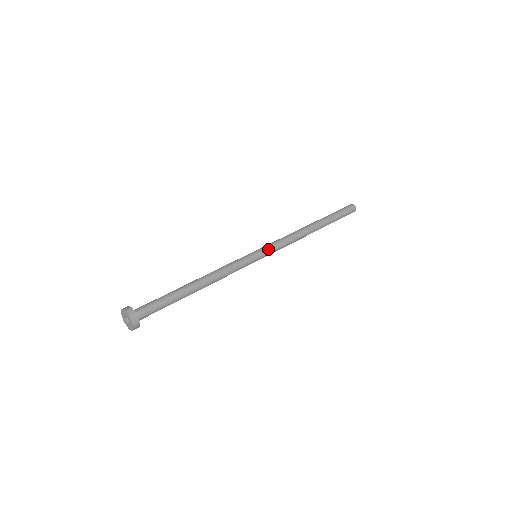
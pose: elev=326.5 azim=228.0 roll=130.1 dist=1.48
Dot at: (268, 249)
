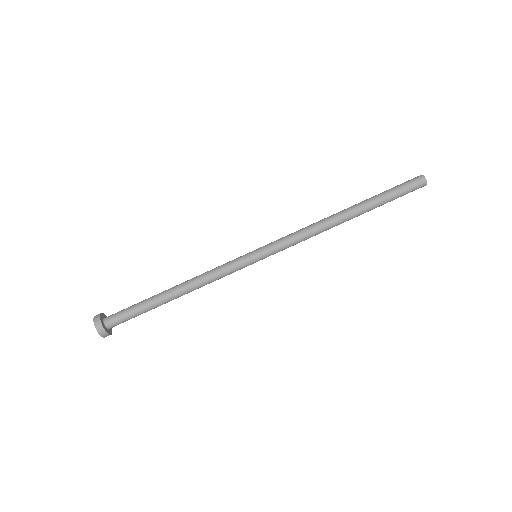
Dot at: (272, 251)
